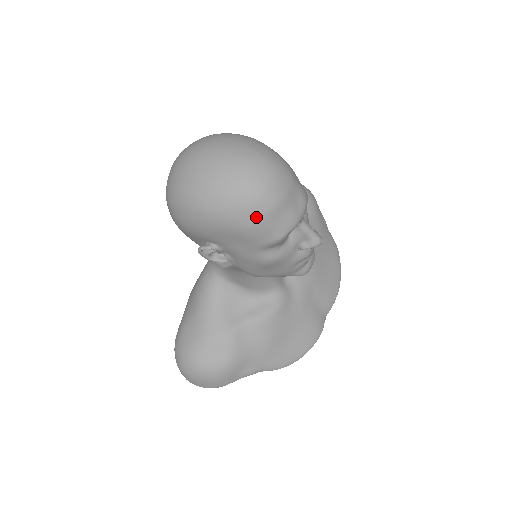
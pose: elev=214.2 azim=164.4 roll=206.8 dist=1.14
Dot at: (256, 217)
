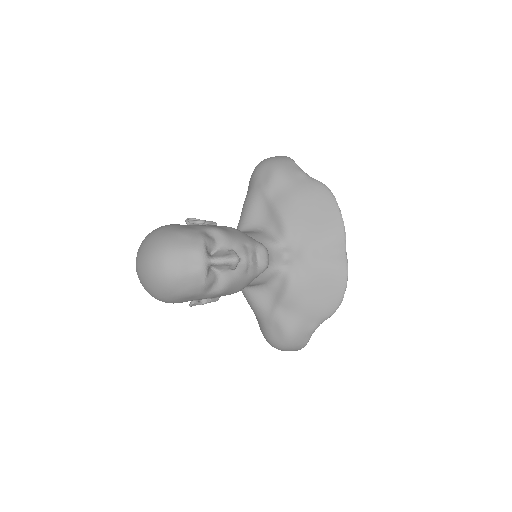
Dot at: (177, 289)
